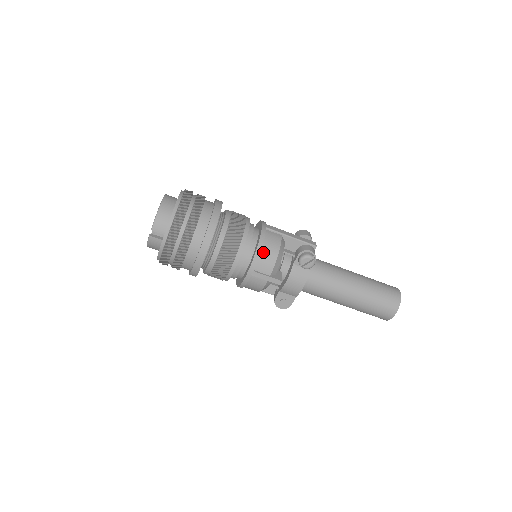
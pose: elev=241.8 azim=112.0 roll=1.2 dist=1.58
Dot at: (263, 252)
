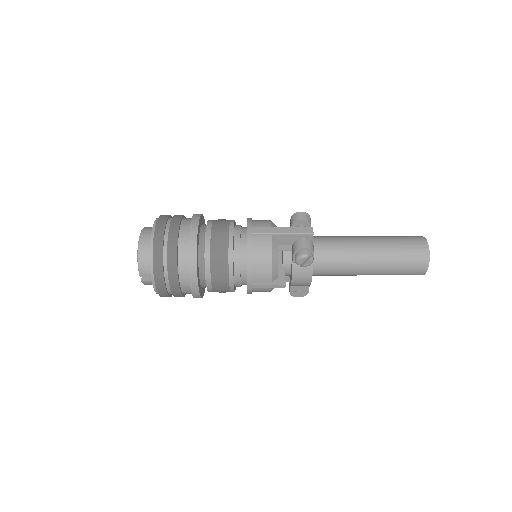
Dot at: (255, 264)
